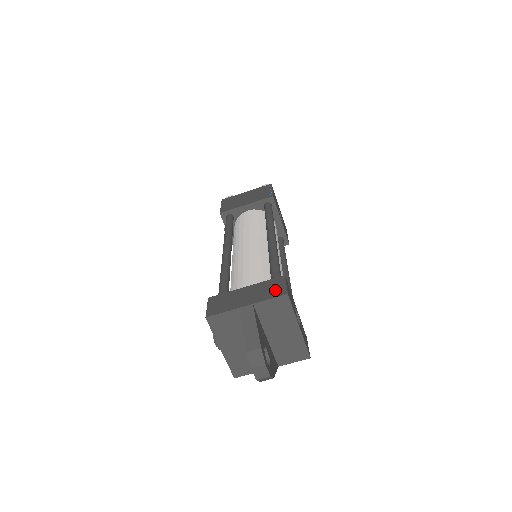
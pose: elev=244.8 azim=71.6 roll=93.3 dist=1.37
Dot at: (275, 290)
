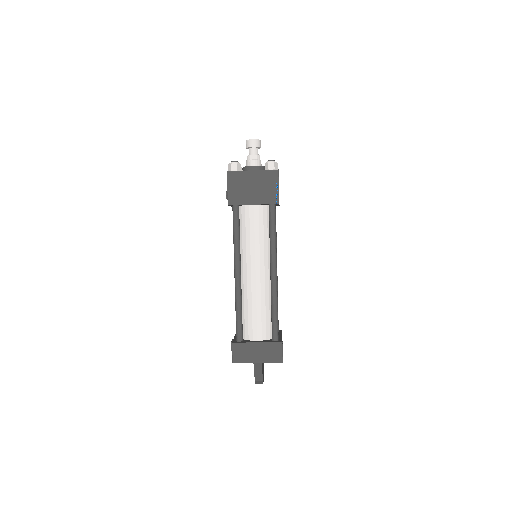
Dot at: (276, 356)
